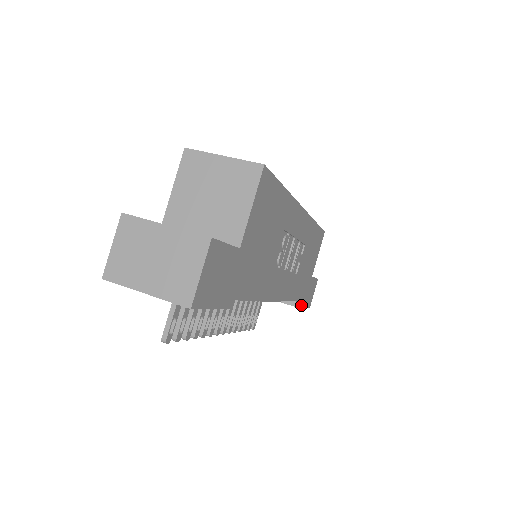
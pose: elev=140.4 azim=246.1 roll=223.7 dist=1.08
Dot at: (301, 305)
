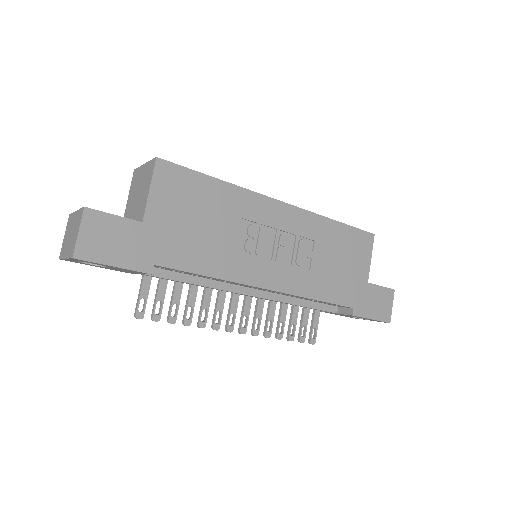
Dot at: (354, 312)
